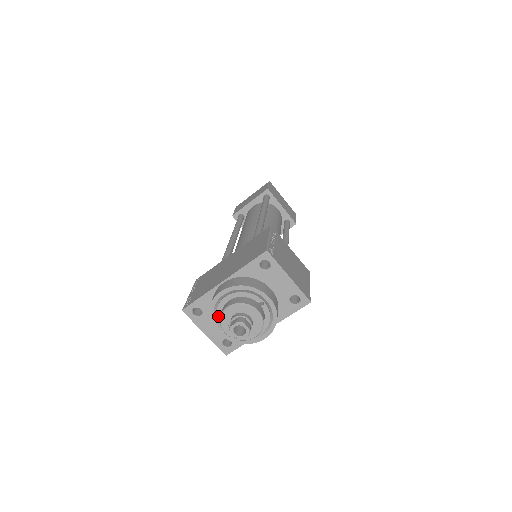
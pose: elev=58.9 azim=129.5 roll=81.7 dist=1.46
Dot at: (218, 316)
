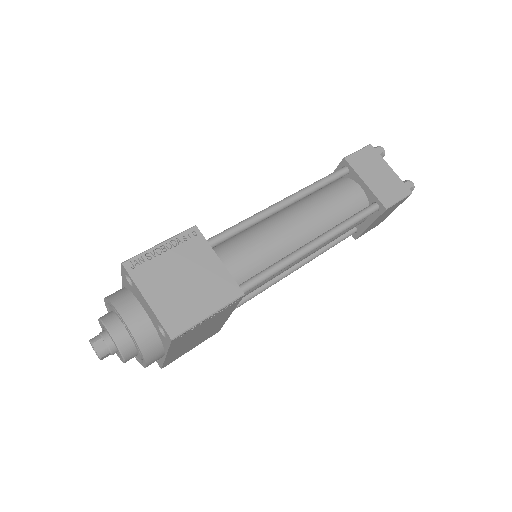
Dot at: occluded
